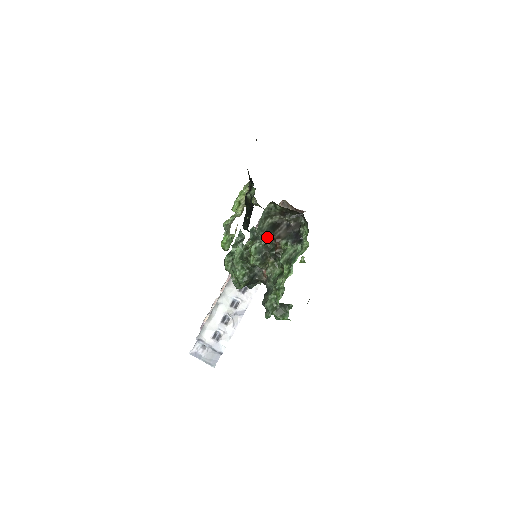
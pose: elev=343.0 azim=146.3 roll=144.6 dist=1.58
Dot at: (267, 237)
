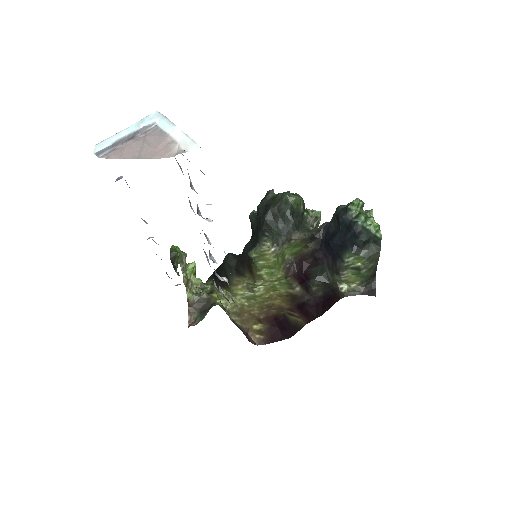
Dot at: occluded
